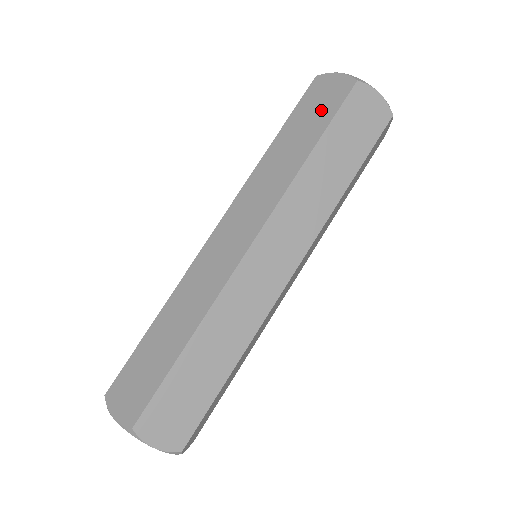
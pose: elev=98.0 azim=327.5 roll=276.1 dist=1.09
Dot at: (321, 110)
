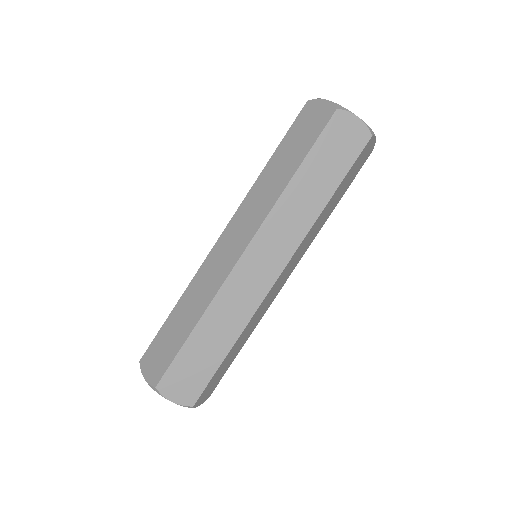
Dot at: (307, 135)
